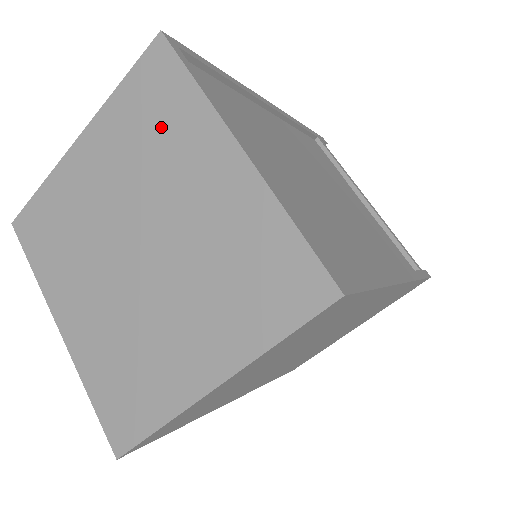
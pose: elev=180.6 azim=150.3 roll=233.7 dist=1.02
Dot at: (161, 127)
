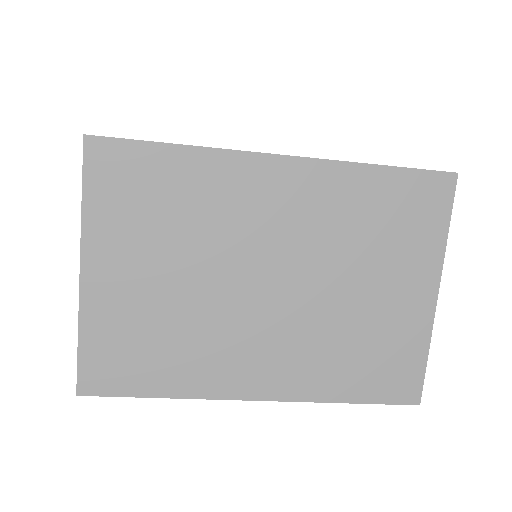
Dot at: occluded
